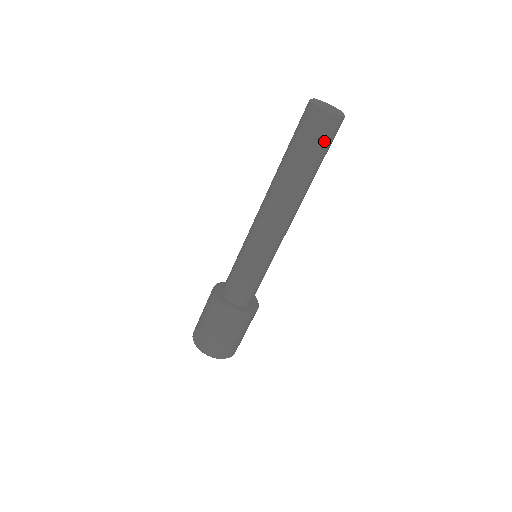
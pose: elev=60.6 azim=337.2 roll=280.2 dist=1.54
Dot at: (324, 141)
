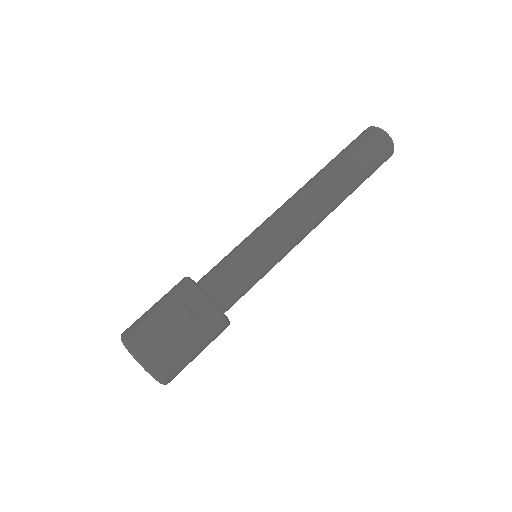
Dot at: (375, 158)
